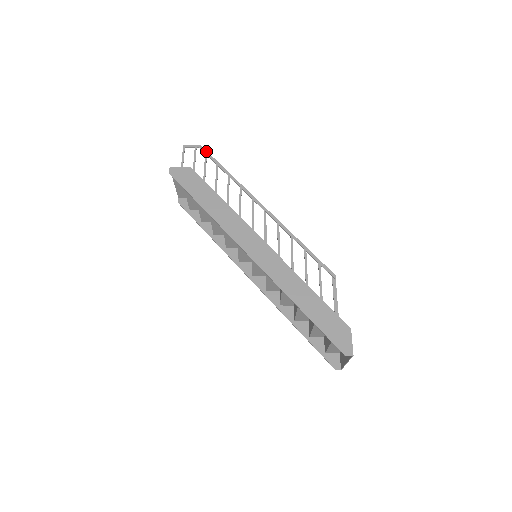
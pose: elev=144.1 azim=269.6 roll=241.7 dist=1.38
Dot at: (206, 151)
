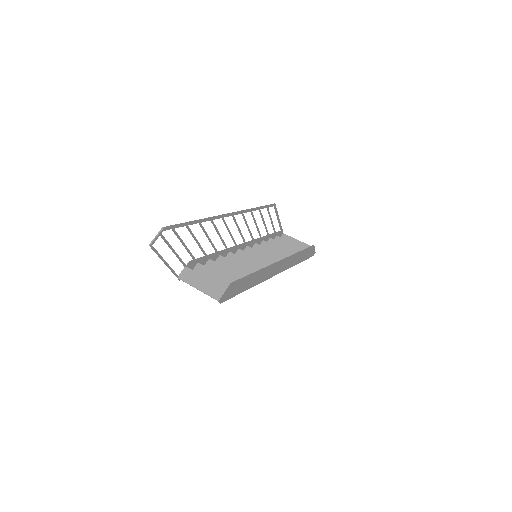
Dot at: (172, 227)
